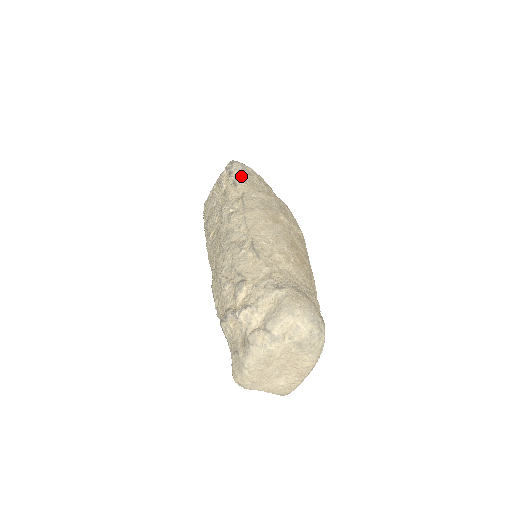
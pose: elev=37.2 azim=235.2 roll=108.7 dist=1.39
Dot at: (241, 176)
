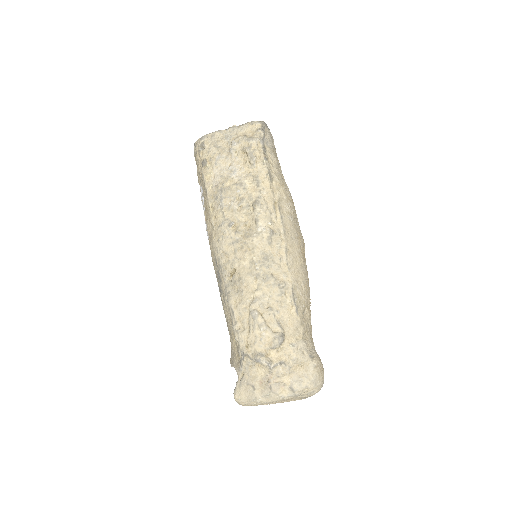
Dot at: (273, 160)
